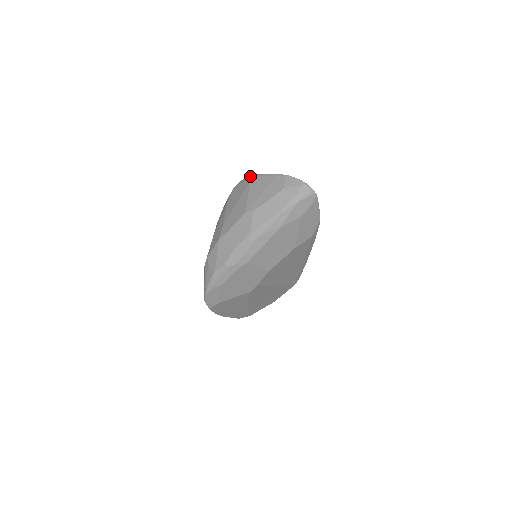
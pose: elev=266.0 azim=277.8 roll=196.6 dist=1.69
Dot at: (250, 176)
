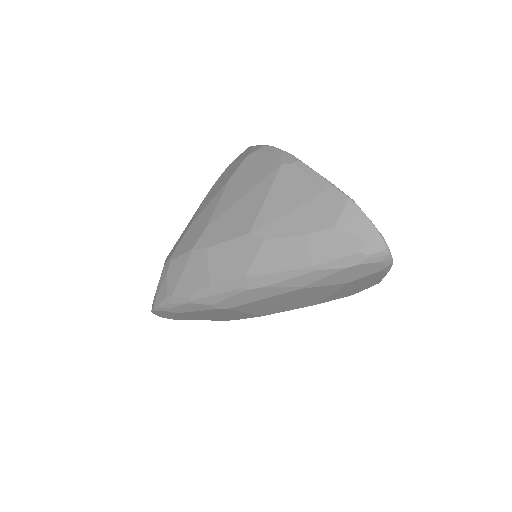
Dot at: (284, 152)
